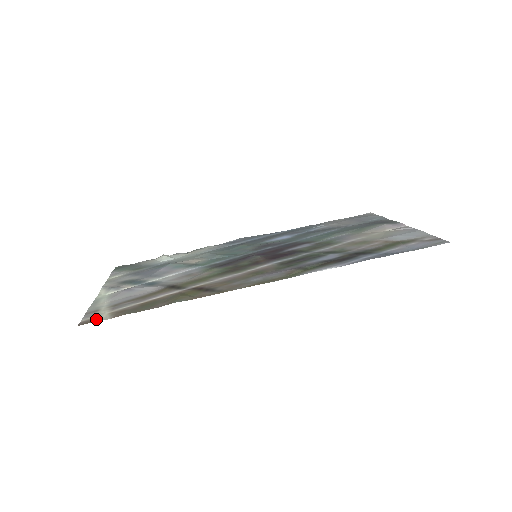
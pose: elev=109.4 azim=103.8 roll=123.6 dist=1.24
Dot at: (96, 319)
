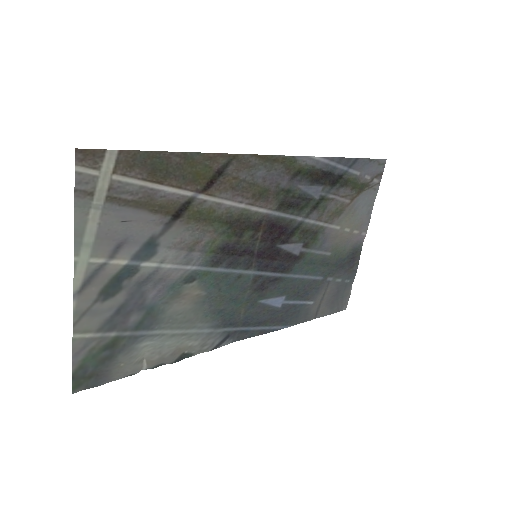
Dot at: (98, 158)
